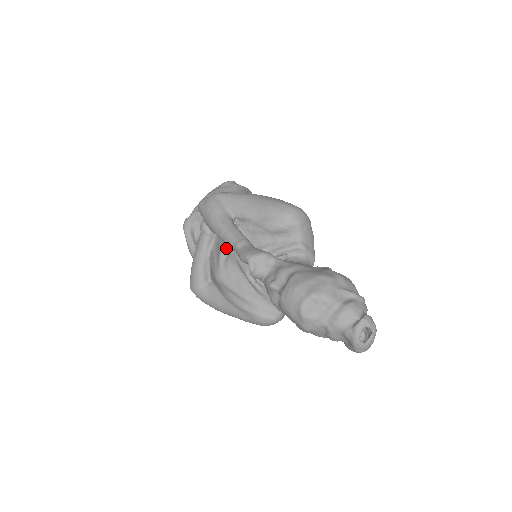
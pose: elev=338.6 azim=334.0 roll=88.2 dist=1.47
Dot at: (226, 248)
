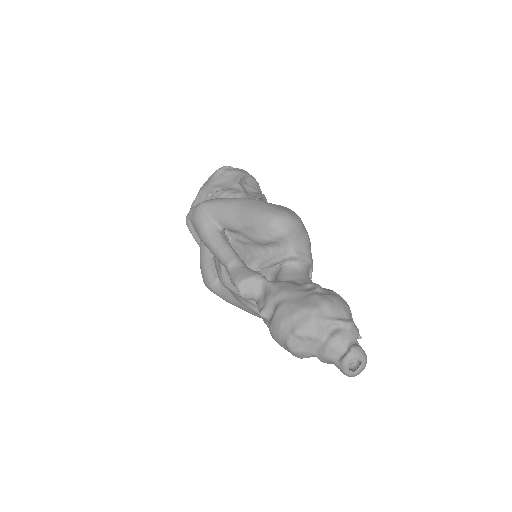
Dot at: occluded
